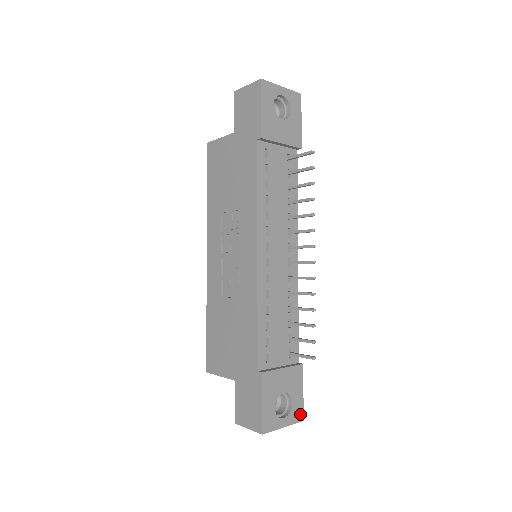
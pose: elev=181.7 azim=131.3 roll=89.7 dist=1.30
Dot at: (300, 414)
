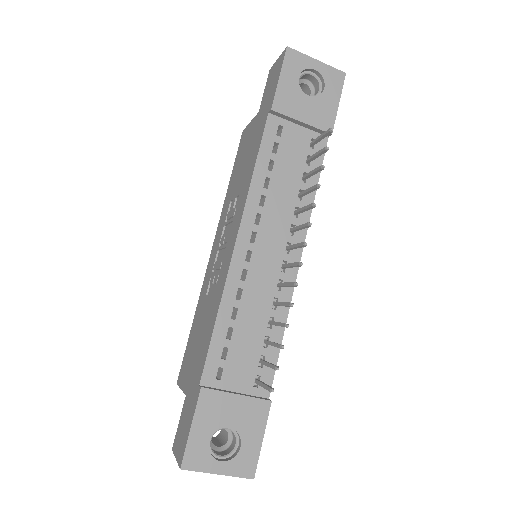
Dot at: (250, 467)
